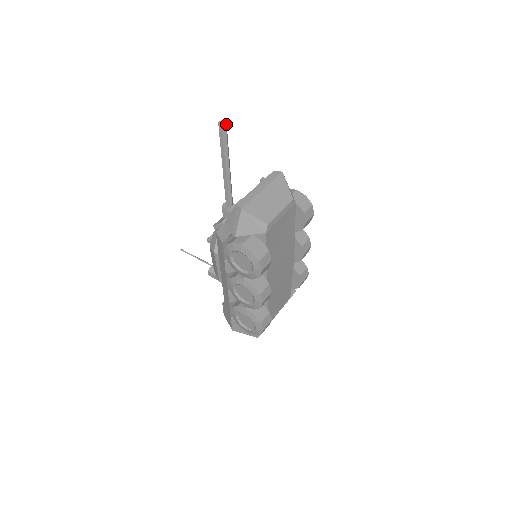
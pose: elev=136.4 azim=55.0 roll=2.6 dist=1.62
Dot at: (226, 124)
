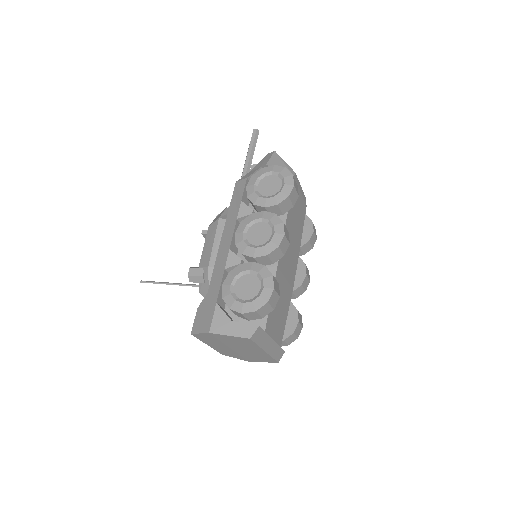
Dot at: (258, 134)
